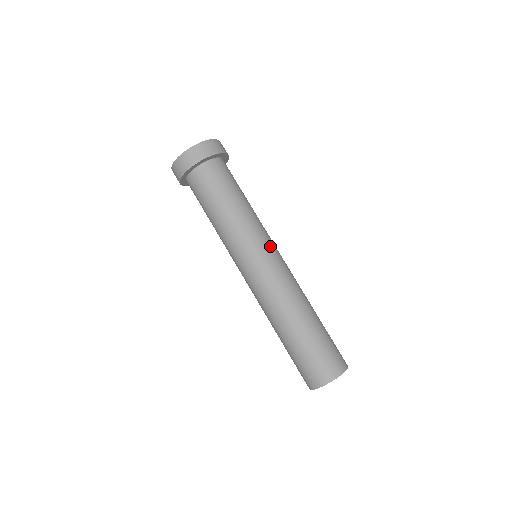
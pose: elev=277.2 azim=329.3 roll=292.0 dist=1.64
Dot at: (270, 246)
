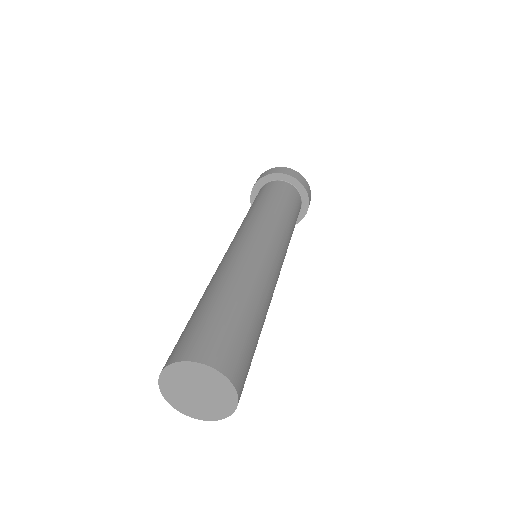
Dot at: (259, 232)
